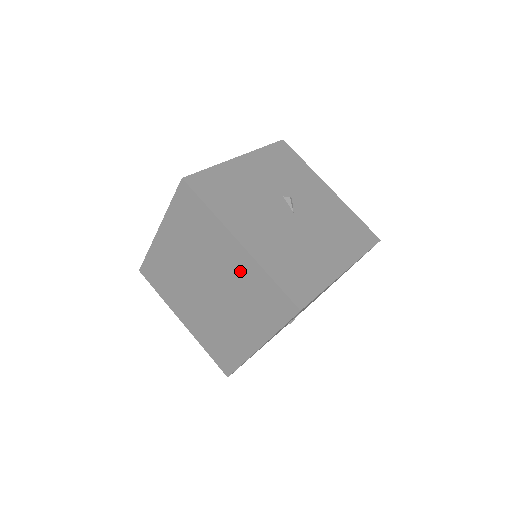
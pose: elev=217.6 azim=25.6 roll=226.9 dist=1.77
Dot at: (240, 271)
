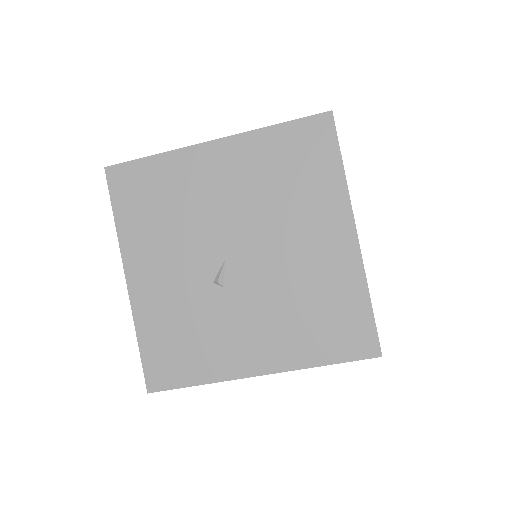
Dot at: occluded
